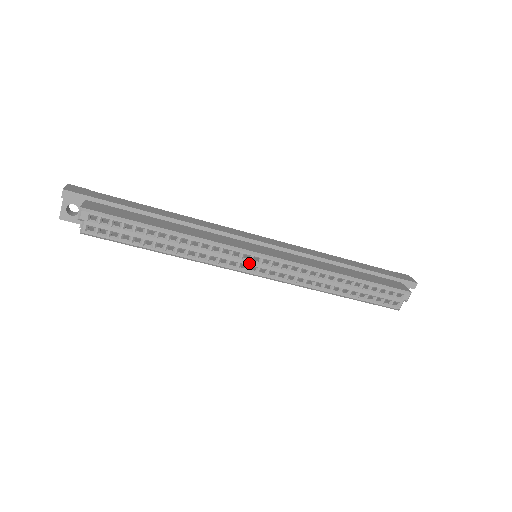
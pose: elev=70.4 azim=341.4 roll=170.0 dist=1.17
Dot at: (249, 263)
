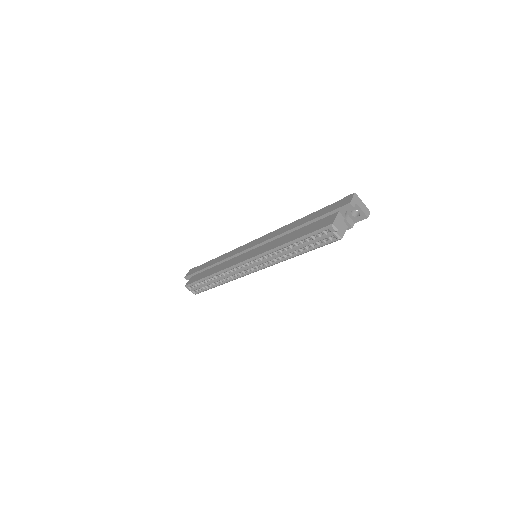
Dot at: (244, 269)
